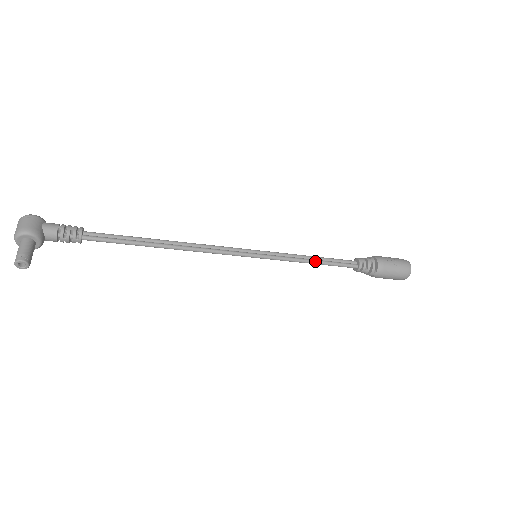
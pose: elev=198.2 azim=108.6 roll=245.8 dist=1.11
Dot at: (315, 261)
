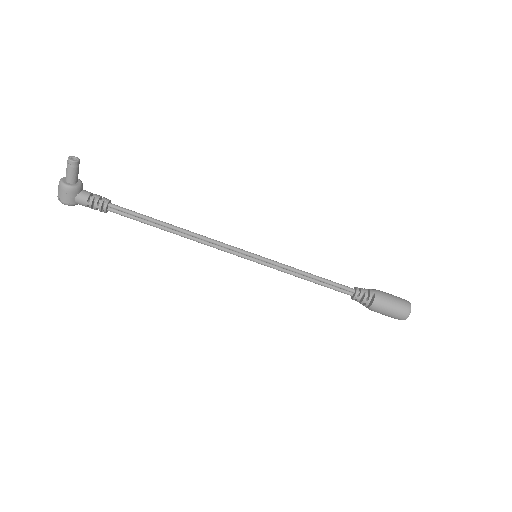
Dot at: (312, 274)
